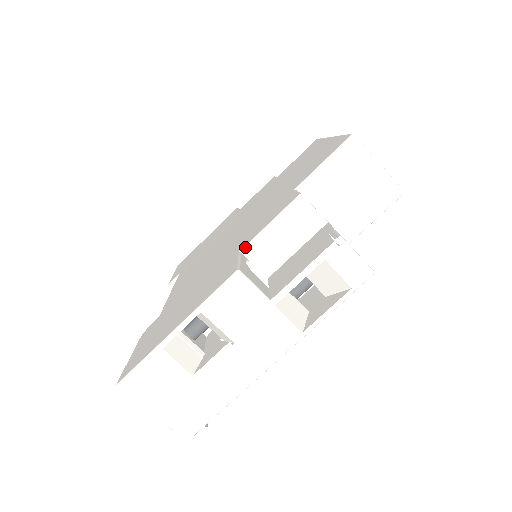
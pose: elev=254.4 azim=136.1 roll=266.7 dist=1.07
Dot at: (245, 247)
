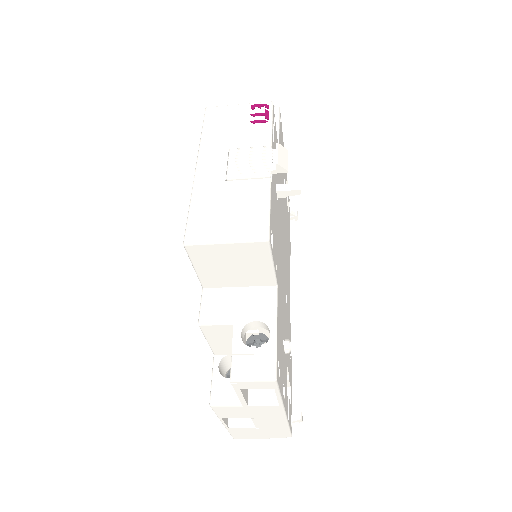
Dot at: (213, 352)
